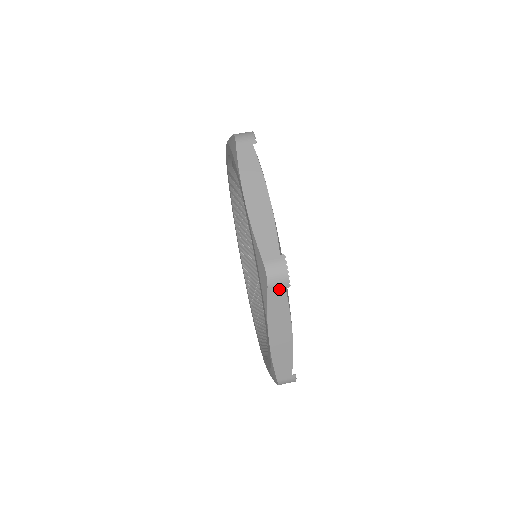
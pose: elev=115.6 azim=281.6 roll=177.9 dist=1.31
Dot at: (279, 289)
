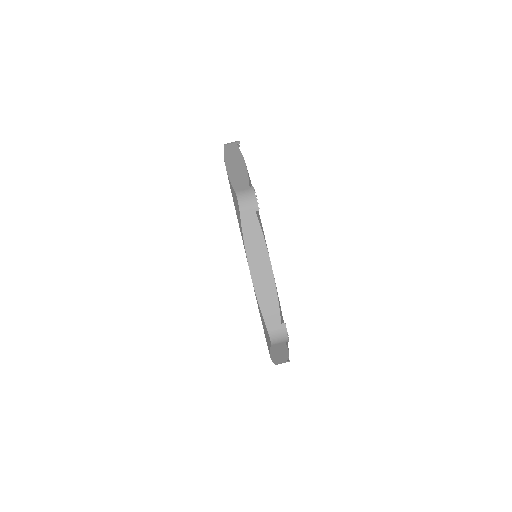
Dot at: (250, 212)
